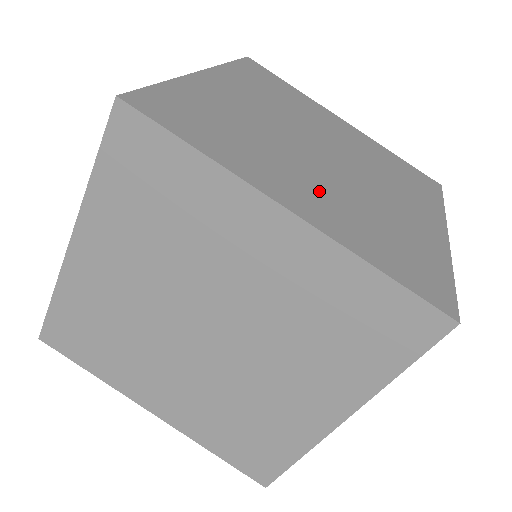
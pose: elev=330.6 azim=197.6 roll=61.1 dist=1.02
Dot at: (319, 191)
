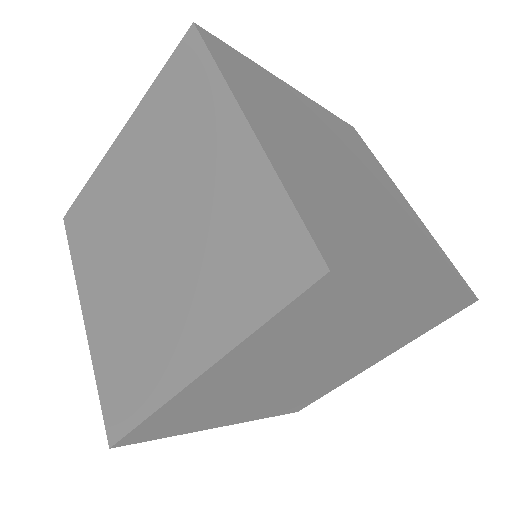
Dot at: (300, 154)
